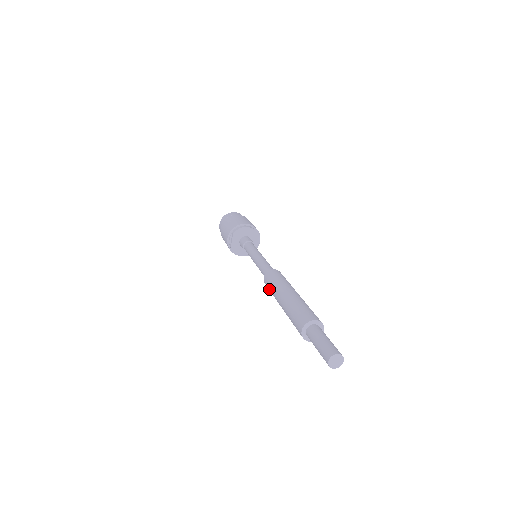
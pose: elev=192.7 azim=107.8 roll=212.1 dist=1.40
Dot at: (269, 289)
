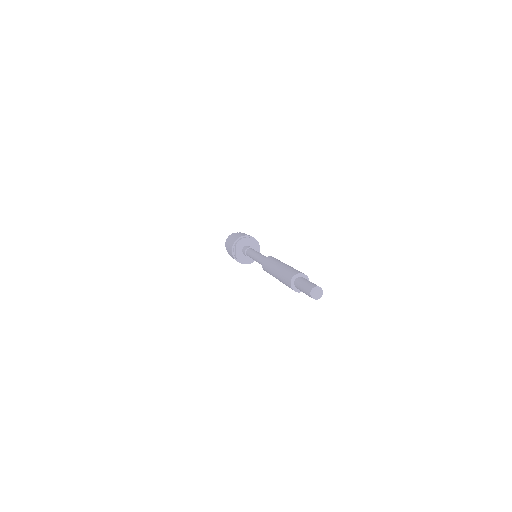
Dot at: (266, 270)
